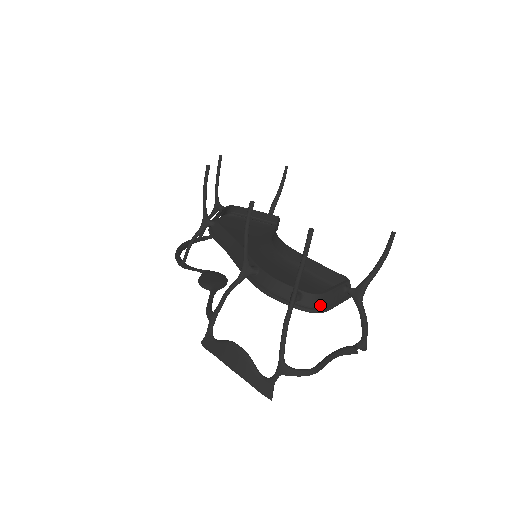
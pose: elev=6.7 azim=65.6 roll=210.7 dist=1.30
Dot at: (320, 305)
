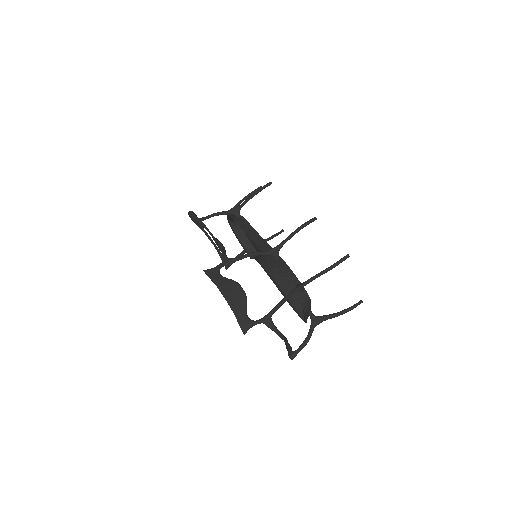
Dot at: (306, 304)
